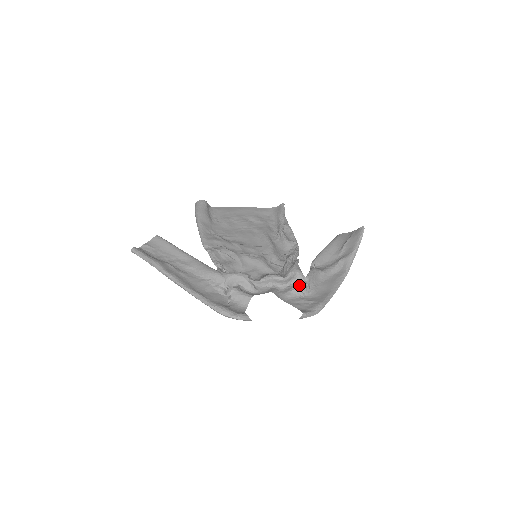
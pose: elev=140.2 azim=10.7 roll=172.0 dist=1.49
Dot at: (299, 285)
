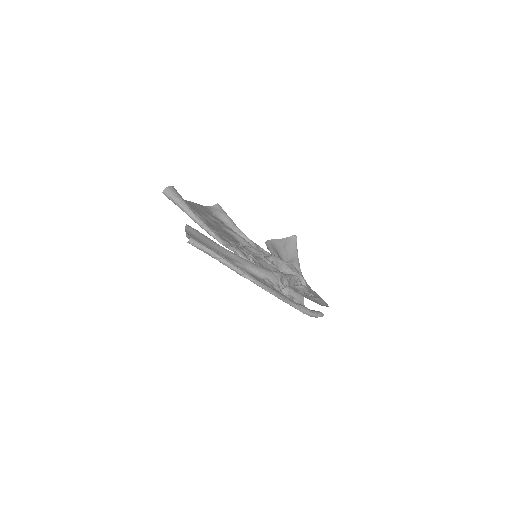
Dot at: (302, 284)
